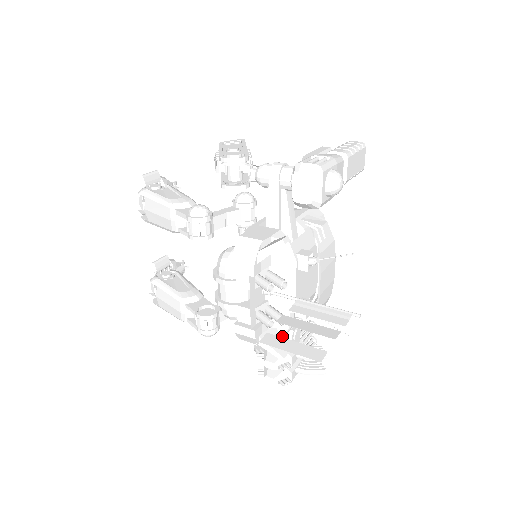
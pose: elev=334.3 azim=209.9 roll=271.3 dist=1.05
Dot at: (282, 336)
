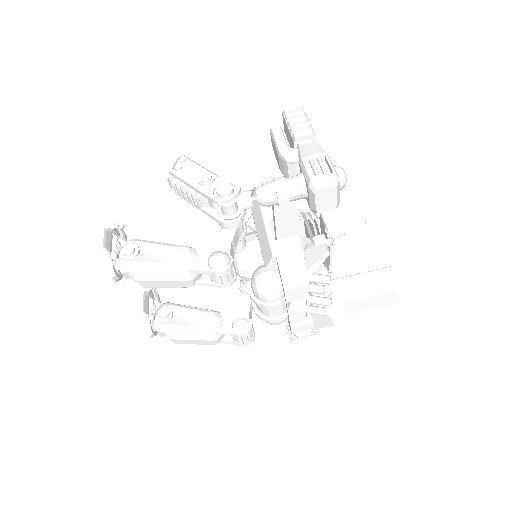
Dot at: occluded
